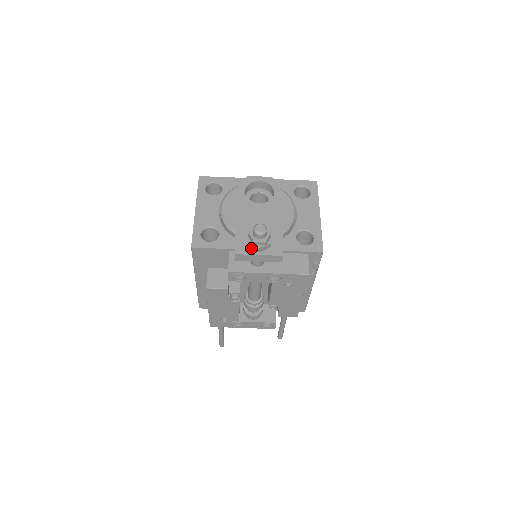
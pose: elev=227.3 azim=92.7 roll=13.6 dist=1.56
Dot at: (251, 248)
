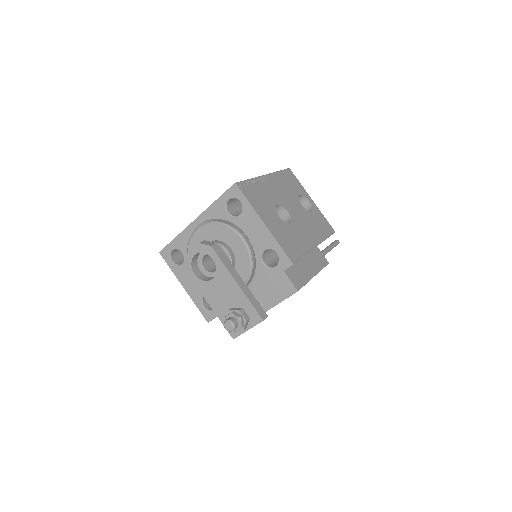
Dot at: occluded
